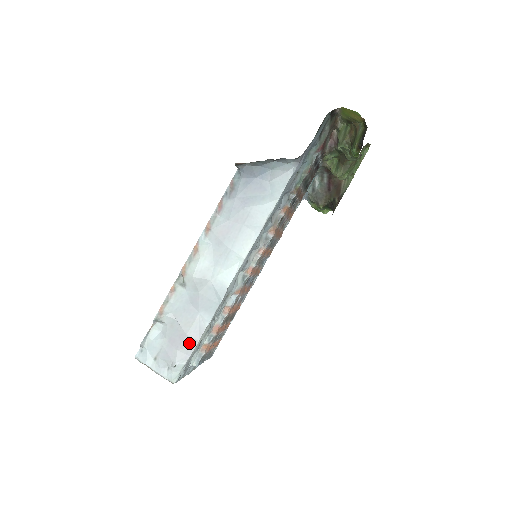
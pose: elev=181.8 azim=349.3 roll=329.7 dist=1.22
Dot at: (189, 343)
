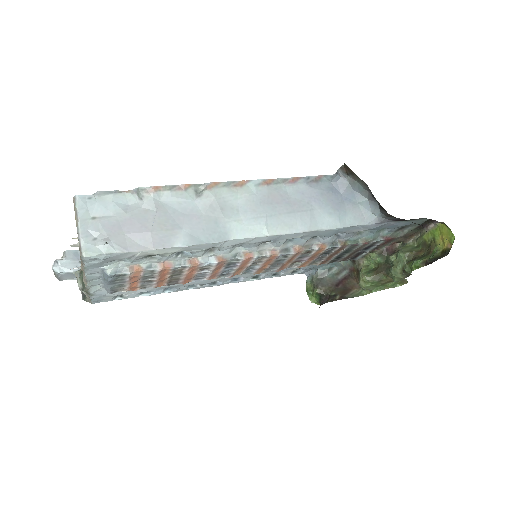
Dot at: (143, 241)
